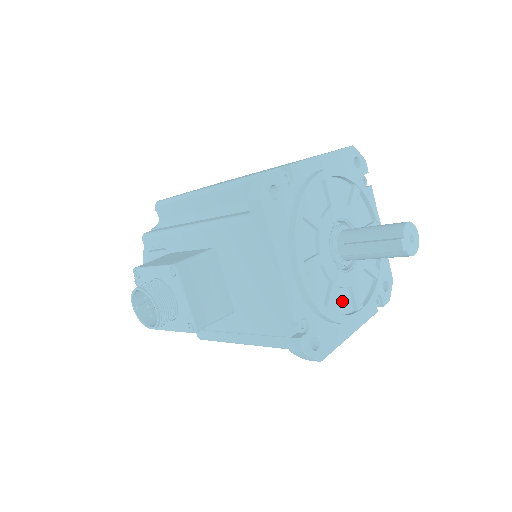
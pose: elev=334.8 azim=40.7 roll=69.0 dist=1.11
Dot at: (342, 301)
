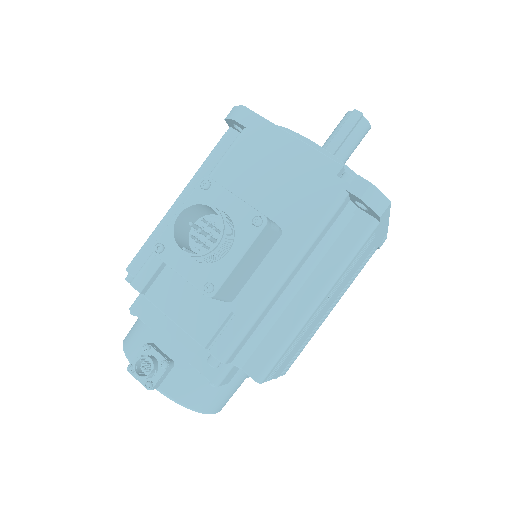
Dot at: occluded
